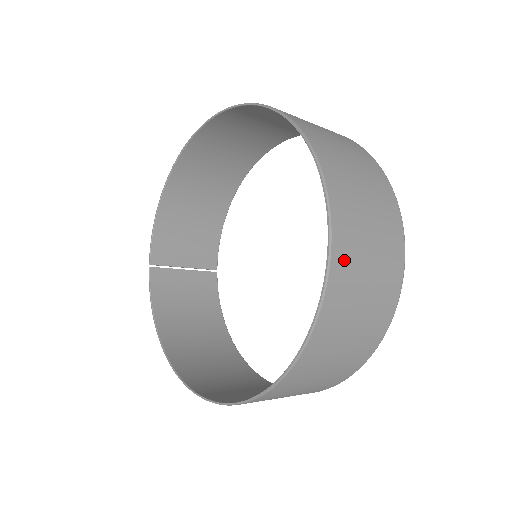
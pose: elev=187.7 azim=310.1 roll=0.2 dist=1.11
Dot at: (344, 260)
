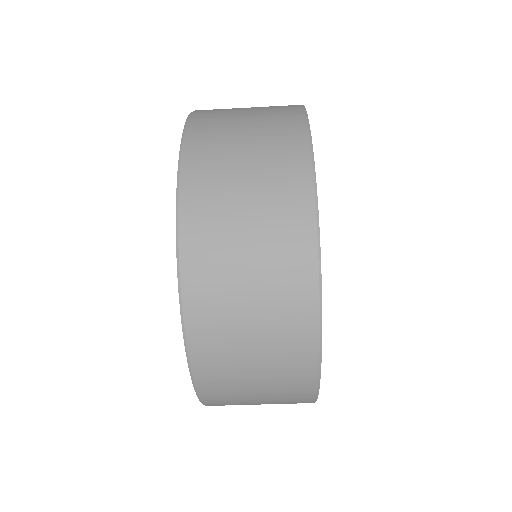
Dot at: (204, 131)
